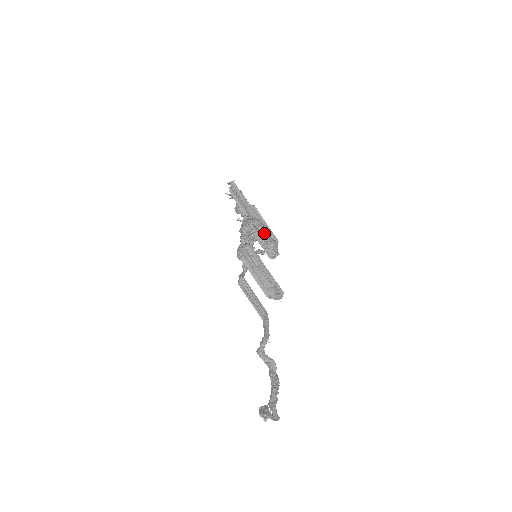
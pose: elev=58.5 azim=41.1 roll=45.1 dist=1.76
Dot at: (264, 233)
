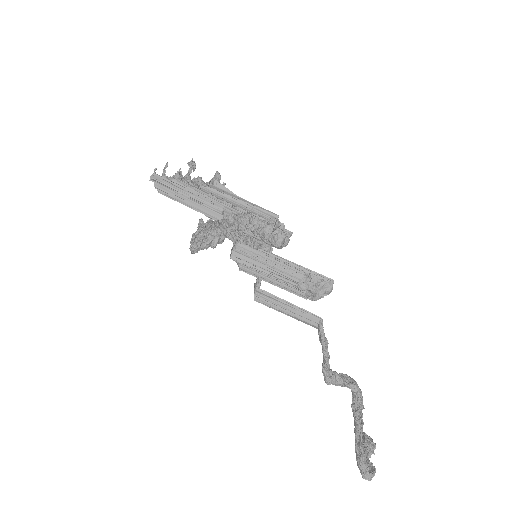
Dot at: (240, 229)
